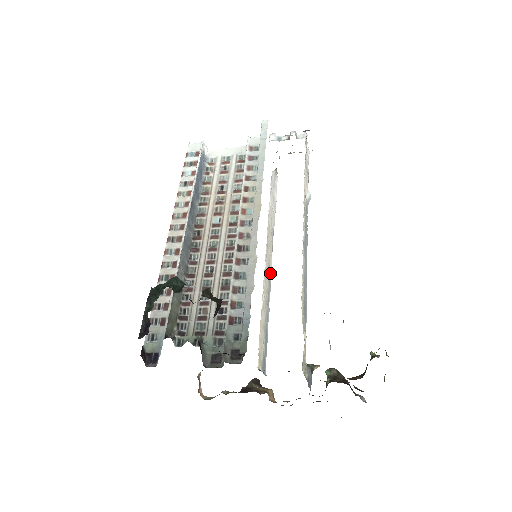
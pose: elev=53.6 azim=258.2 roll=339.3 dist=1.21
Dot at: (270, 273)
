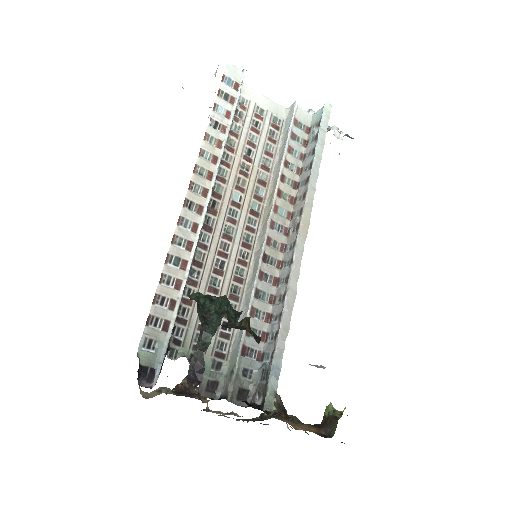
Dot at: occluded
